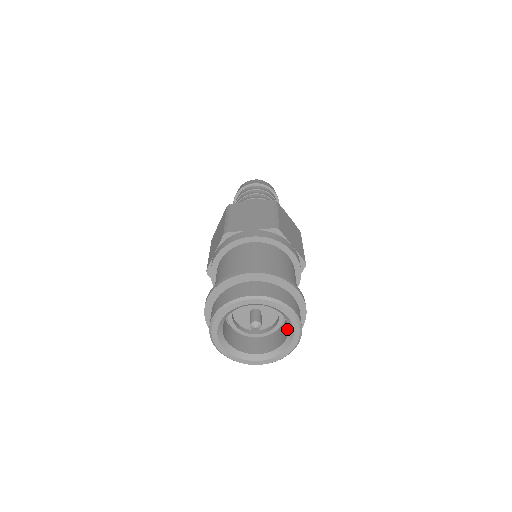
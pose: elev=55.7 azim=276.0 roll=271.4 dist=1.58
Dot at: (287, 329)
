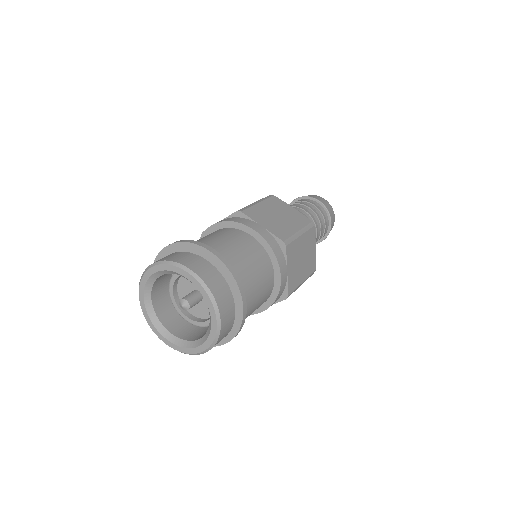
Dot at: occluded
